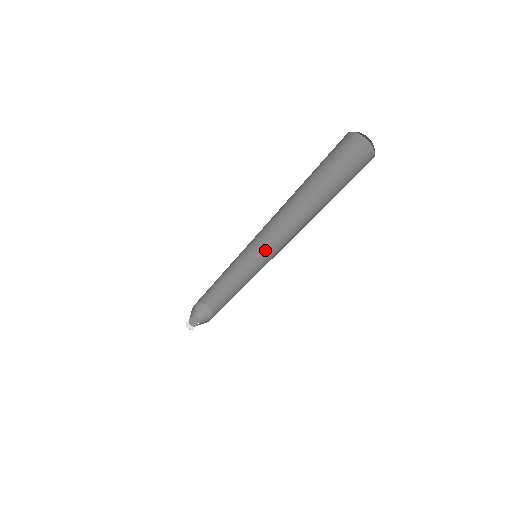
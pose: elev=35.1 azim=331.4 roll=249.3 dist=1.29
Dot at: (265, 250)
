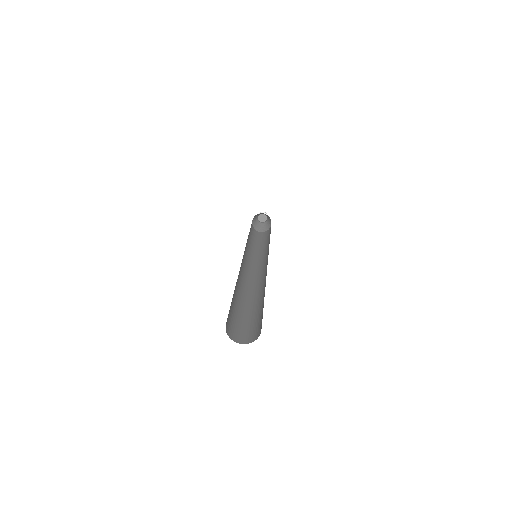
Dot at: occluded
